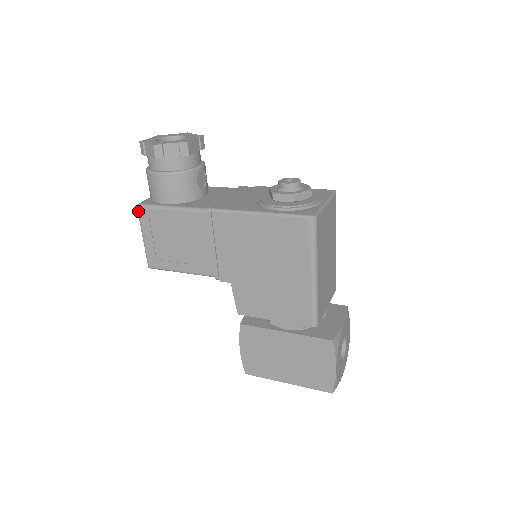
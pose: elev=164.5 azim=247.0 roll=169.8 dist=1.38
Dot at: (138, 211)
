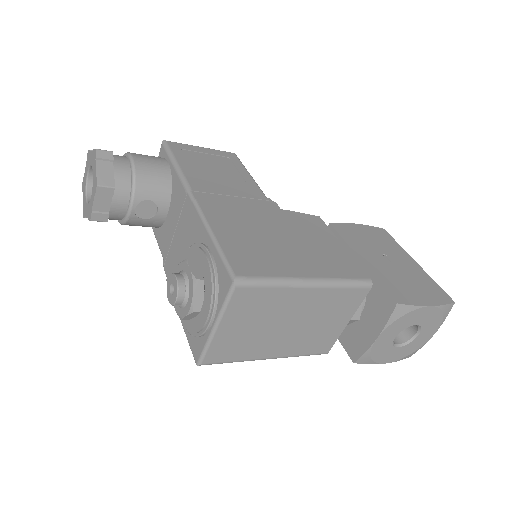
Dot at: occluded
